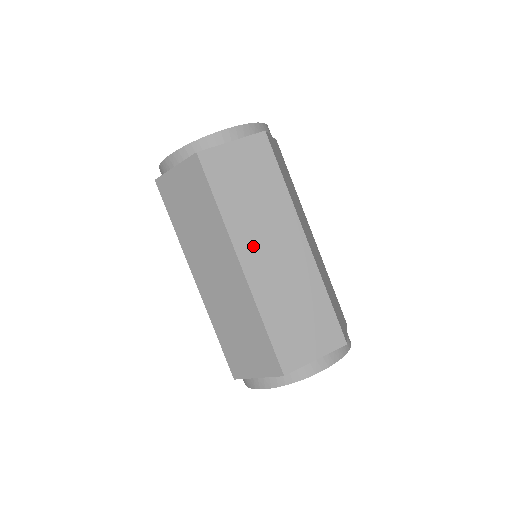
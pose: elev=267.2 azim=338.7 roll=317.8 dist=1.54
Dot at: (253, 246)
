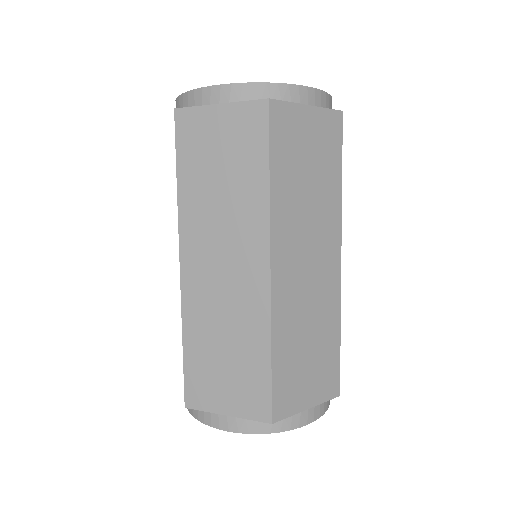
Dot at: (201, 248)
